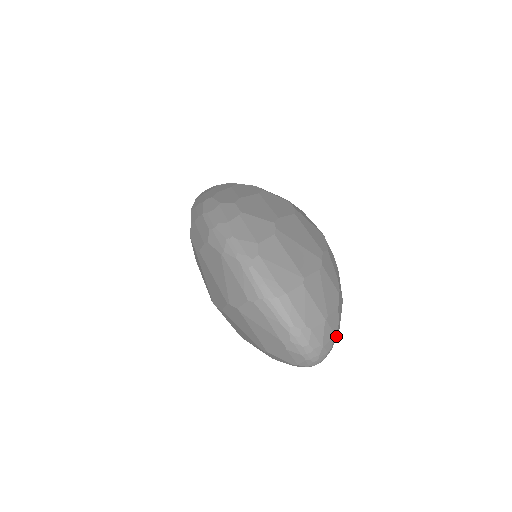
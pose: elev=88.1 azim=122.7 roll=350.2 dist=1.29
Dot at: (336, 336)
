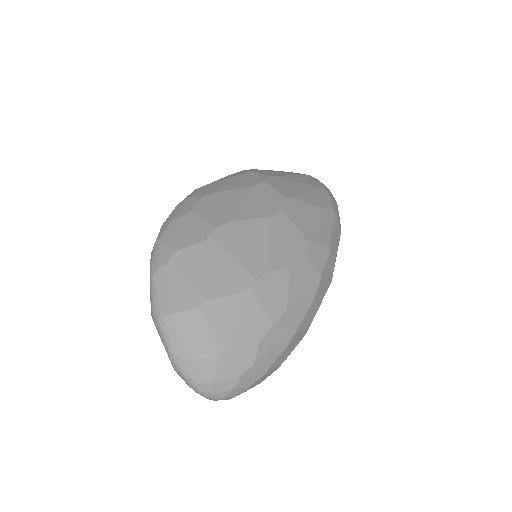
Dot at: (256, 375)
